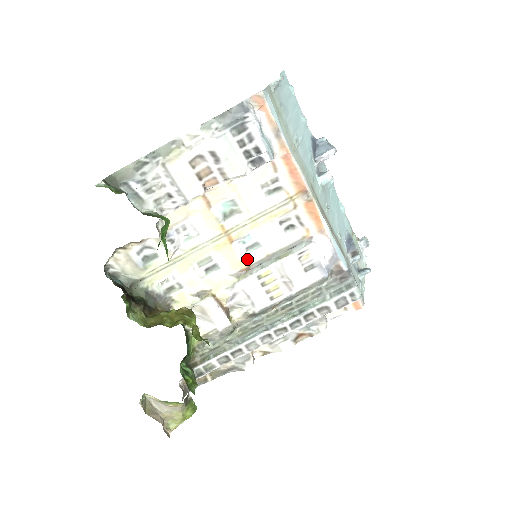
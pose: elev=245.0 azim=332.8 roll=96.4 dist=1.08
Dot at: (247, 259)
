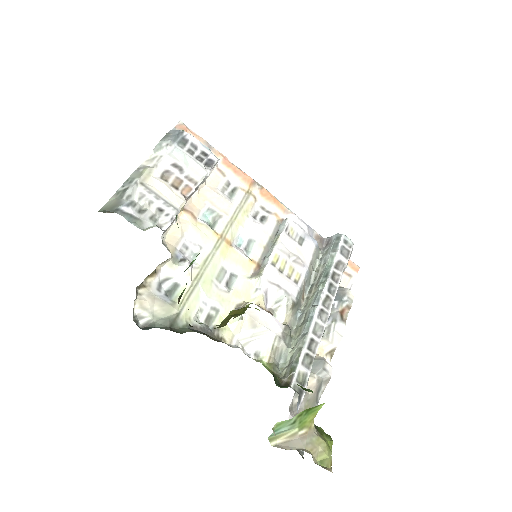
Dot at: (252, 257)
